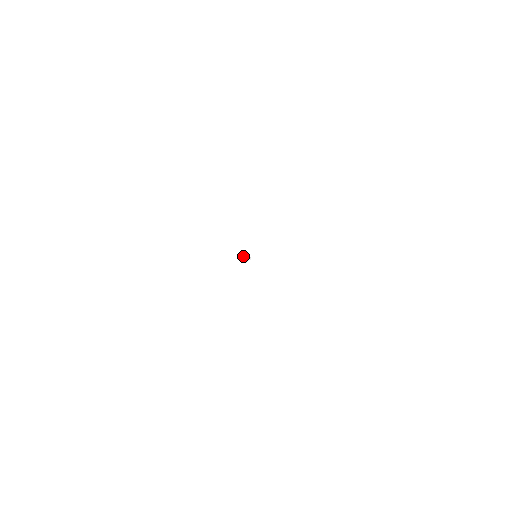
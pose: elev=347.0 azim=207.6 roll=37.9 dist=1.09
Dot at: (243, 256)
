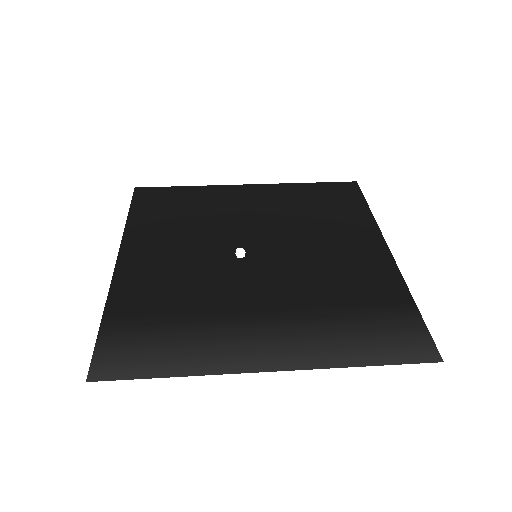
Dot at: (237, 252)
